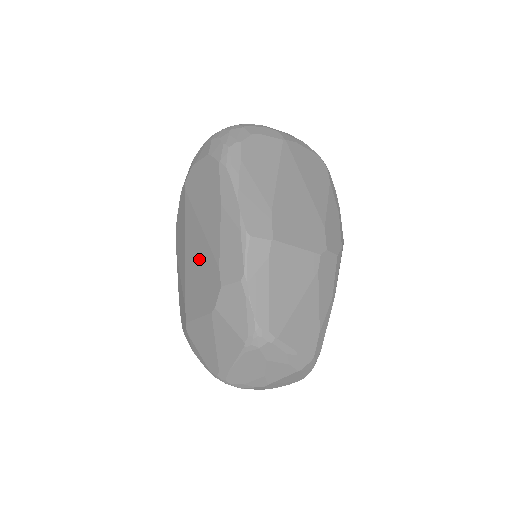
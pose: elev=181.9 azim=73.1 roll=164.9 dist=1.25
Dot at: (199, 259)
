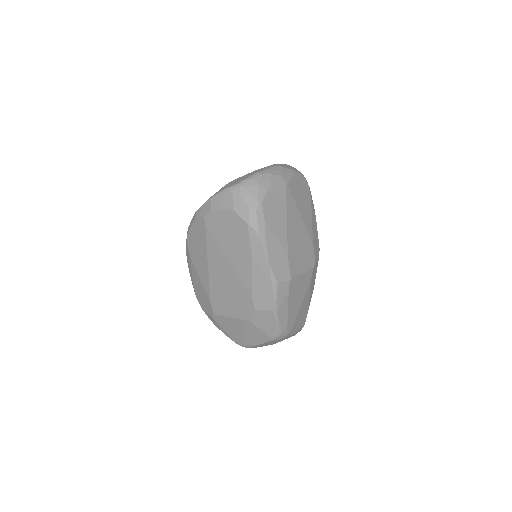
Dot at: (228, 282)
